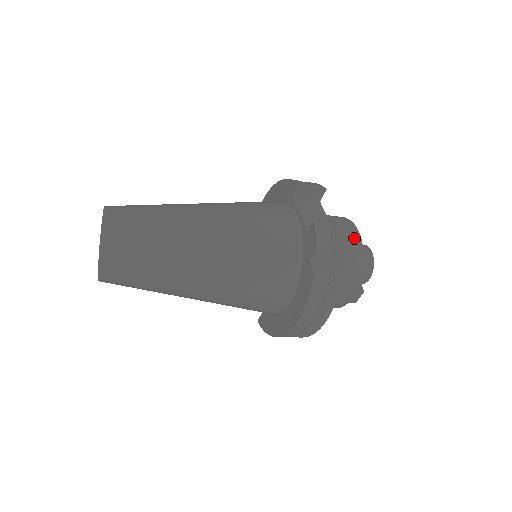
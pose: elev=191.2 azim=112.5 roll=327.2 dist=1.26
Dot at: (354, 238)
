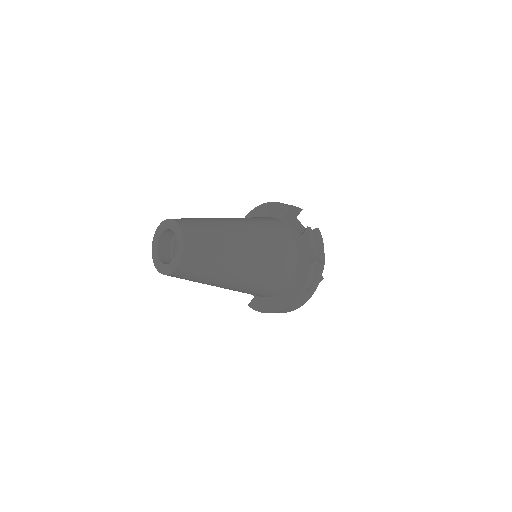
Dot at: occluded
